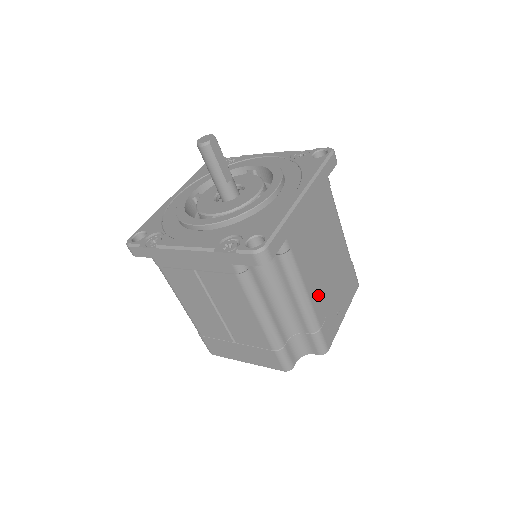
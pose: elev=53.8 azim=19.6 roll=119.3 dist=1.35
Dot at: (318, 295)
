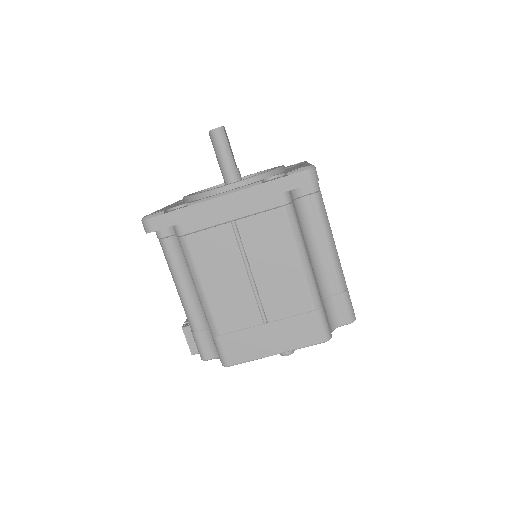
Dot at: occluded
